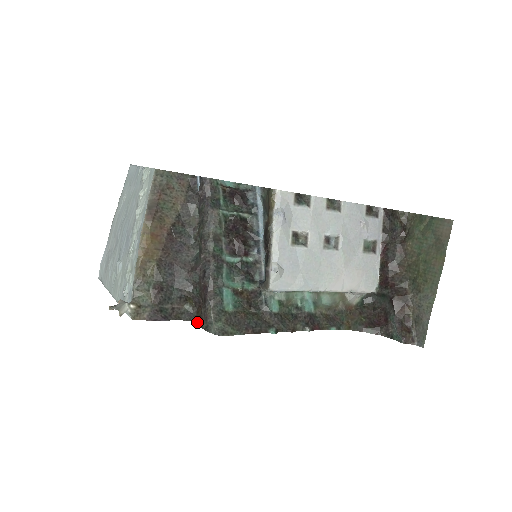
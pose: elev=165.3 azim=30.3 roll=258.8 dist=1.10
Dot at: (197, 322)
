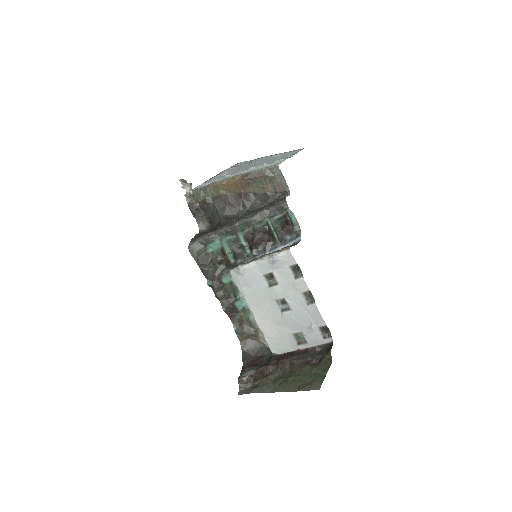
Dot at: (198, 234)
